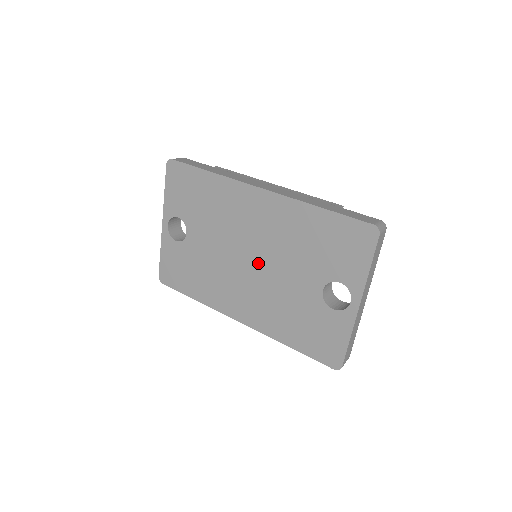
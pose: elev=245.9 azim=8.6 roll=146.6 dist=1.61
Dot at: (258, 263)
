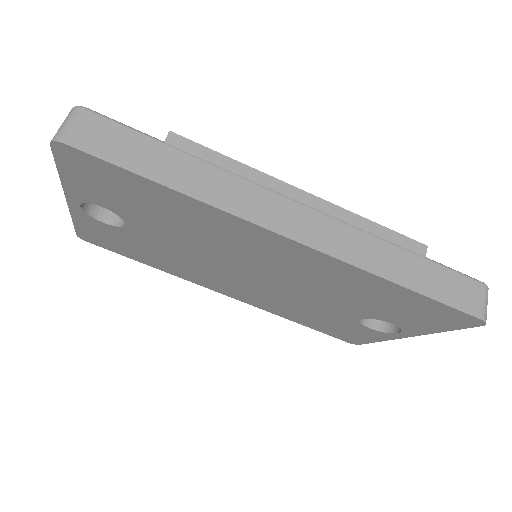
Dot at: (266, 280)
